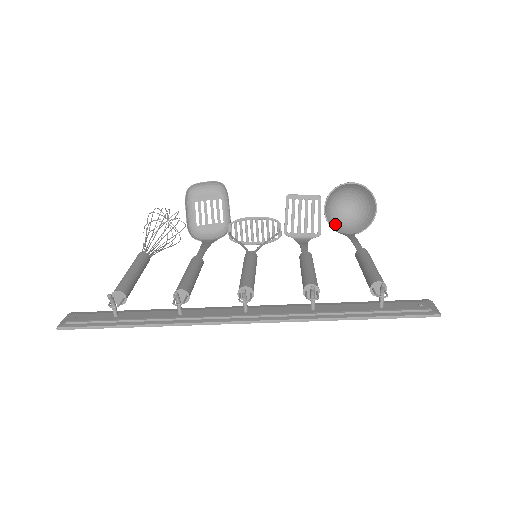
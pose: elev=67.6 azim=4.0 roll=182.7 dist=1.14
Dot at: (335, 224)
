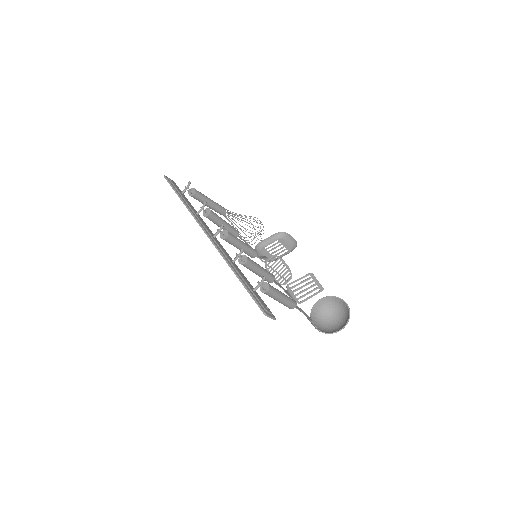
Dot at: (316, 316)
